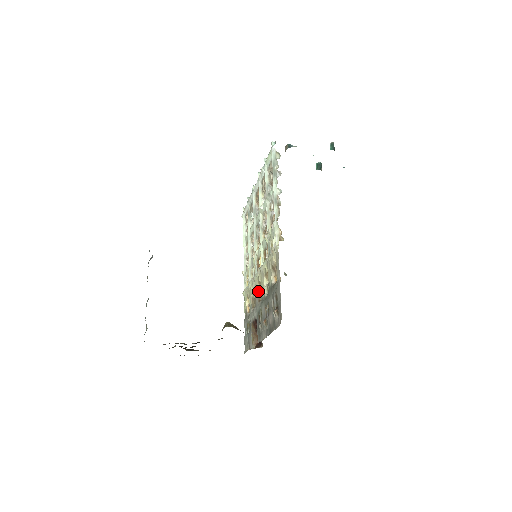
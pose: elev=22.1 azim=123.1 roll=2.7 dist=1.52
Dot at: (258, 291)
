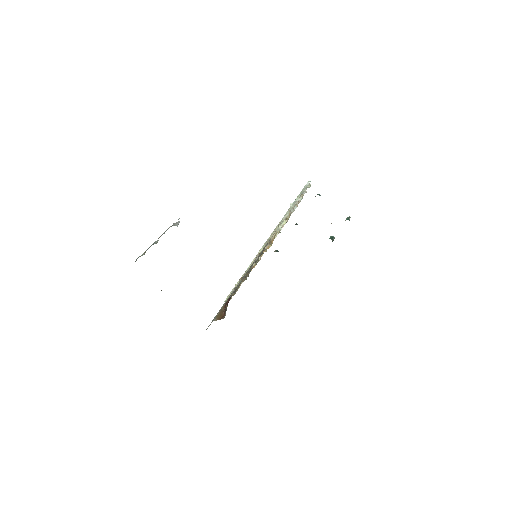
Dot at: occluded
